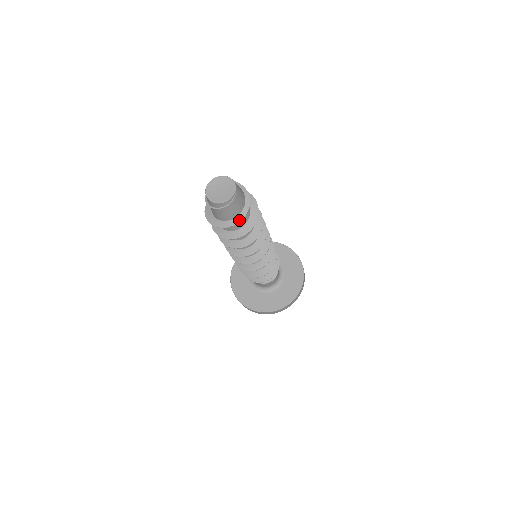
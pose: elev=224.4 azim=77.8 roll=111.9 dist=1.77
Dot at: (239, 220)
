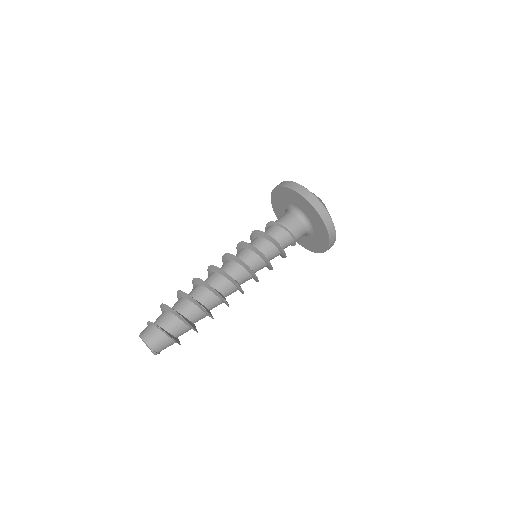
Dot at: (179, 344)
